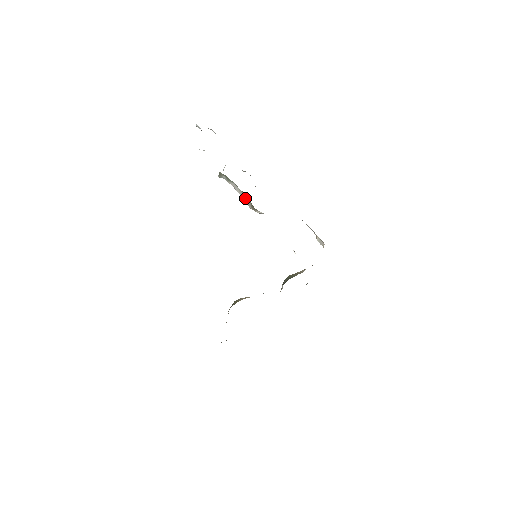
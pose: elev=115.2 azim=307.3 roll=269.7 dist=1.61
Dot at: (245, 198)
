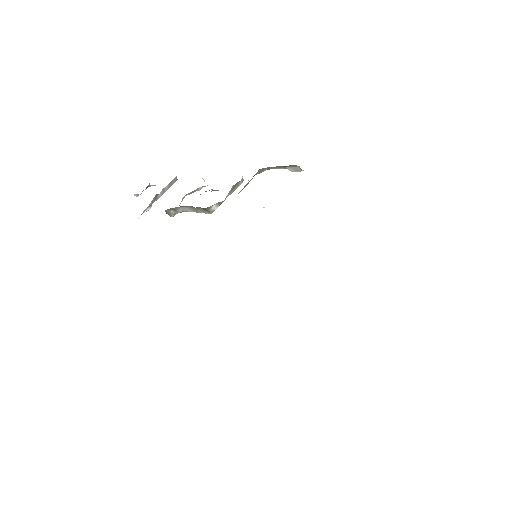
Dot at: (195, 209)
